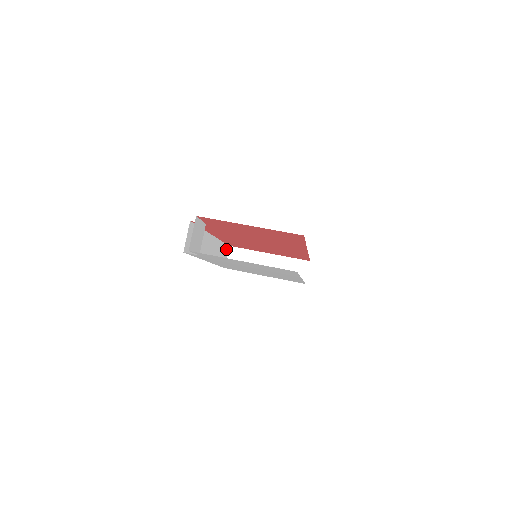
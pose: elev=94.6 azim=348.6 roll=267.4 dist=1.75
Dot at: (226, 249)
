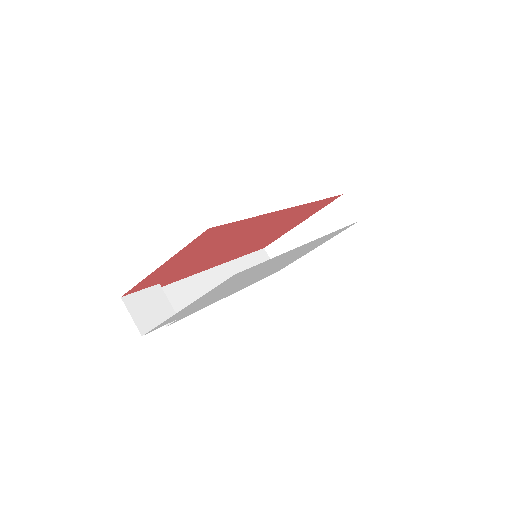
Dot at: (261, 255)
